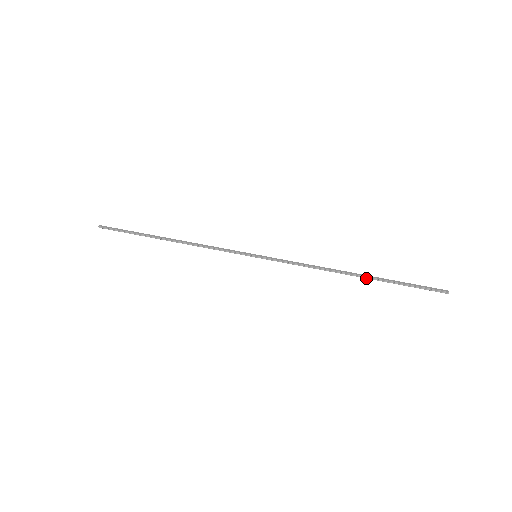
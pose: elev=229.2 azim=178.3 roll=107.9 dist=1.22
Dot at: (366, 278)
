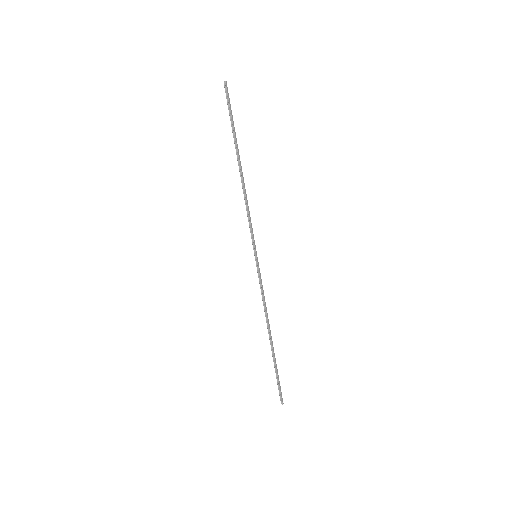
Dot at: (271, 348)
